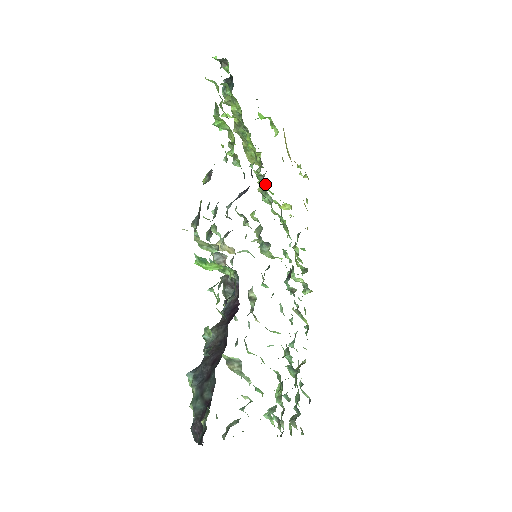
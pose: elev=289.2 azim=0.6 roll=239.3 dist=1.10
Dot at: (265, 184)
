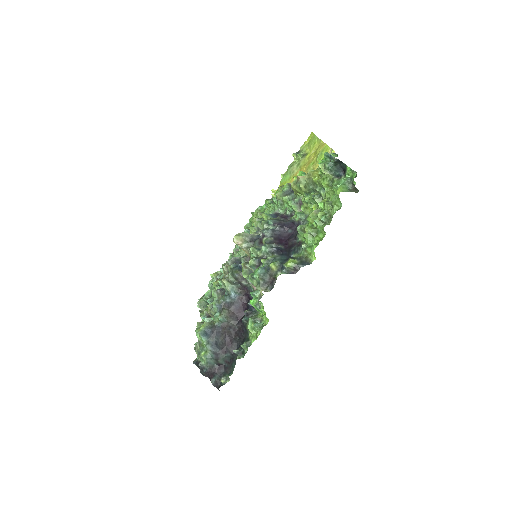
Dot at: (288, 207)
